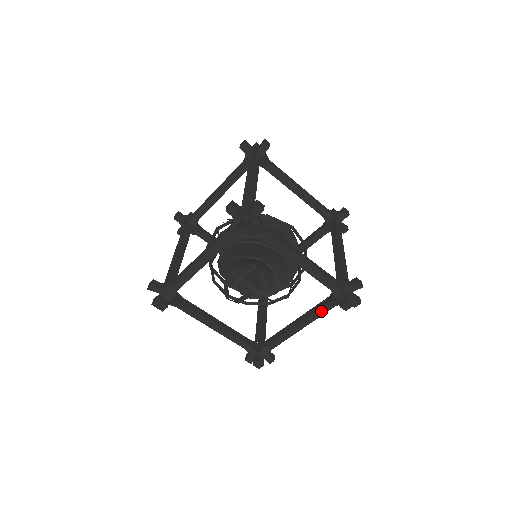
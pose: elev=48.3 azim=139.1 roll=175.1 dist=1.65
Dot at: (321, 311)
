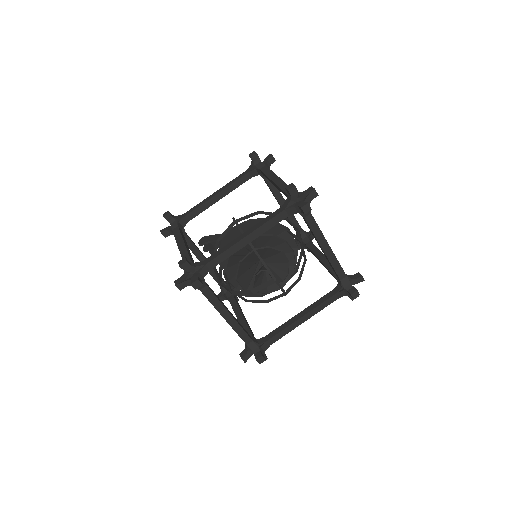
Dot at: (326, 303)
